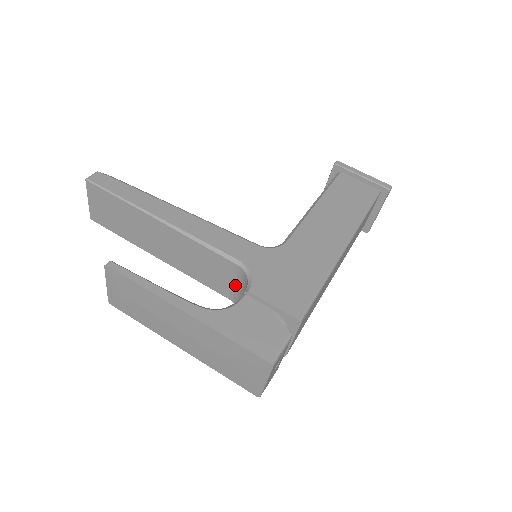
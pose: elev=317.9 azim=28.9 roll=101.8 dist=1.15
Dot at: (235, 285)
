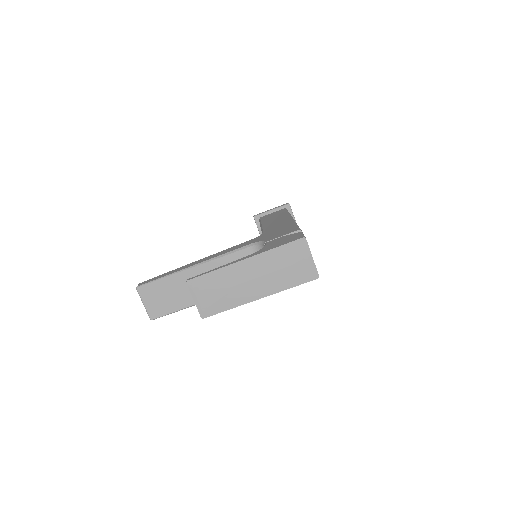
Dot at: occluded
